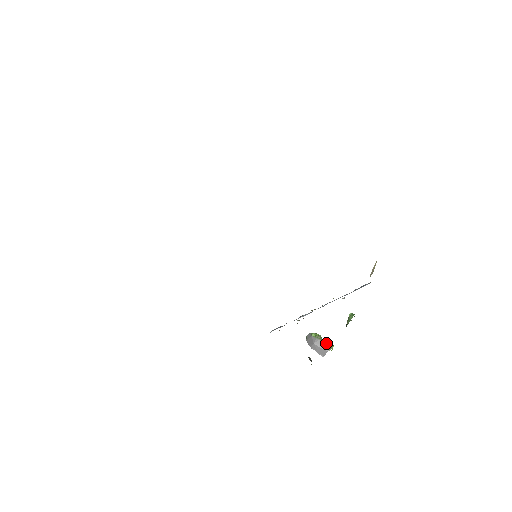
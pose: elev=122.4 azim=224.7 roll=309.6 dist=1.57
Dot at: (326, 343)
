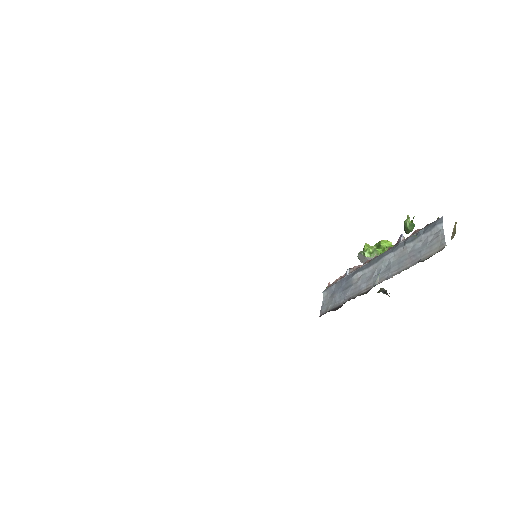
Dot at: occluded
